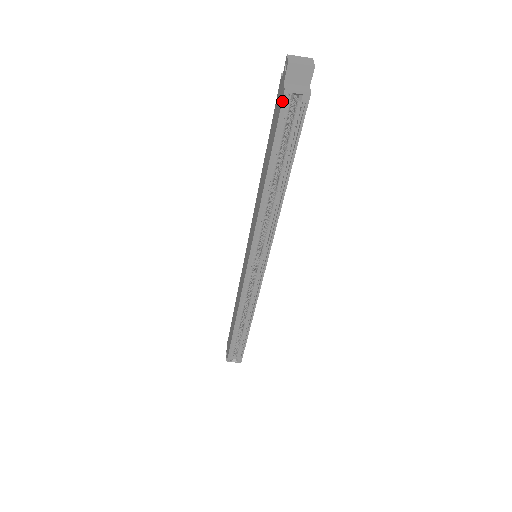
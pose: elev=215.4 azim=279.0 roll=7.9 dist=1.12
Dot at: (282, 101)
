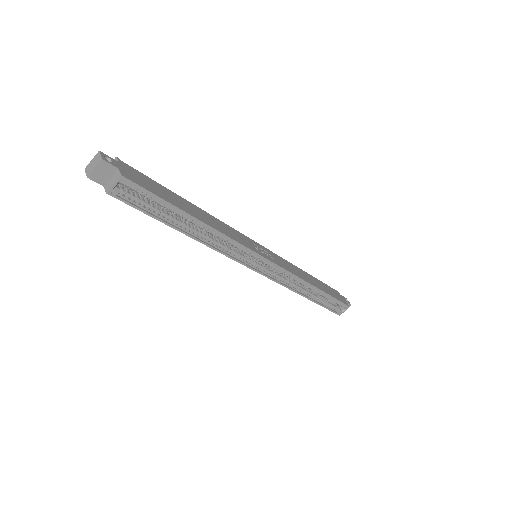
Dot at: (116, 198)
